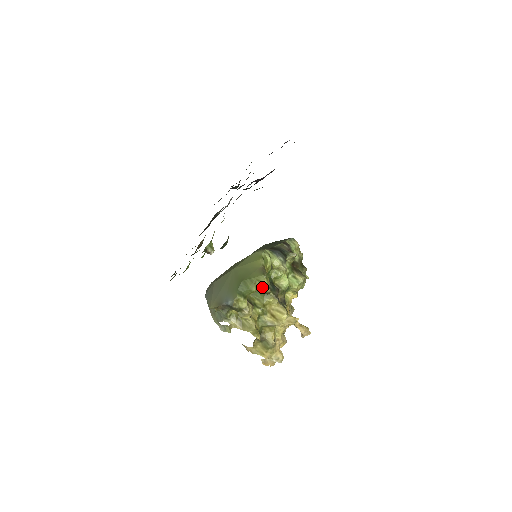
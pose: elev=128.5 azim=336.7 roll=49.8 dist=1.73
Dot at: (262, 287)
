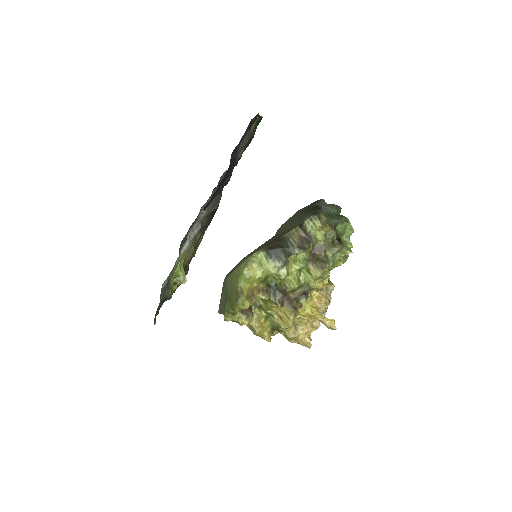
Dot at: (259, 295)
